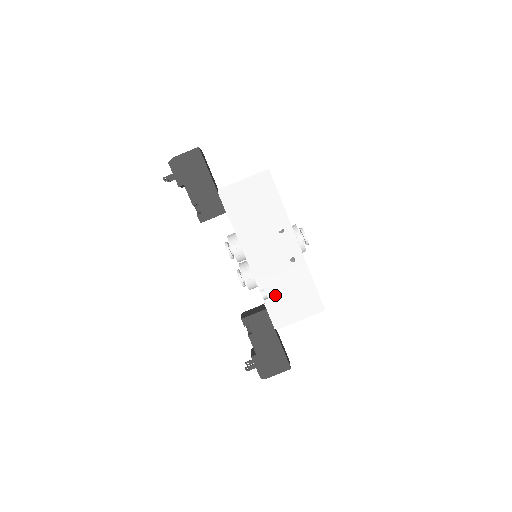
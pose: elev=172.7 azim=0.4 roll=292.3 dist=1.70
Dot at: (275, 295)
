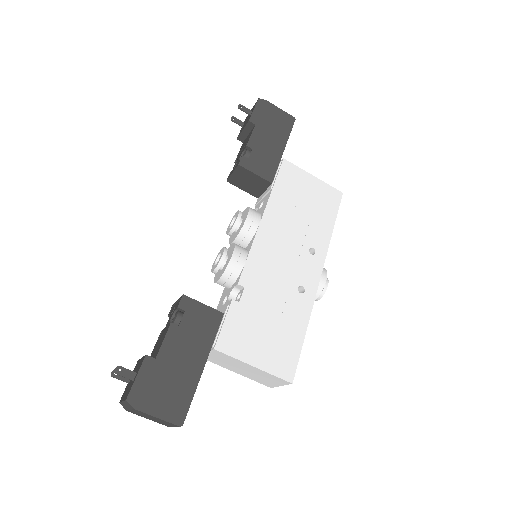
Dot at: (251, 306)
